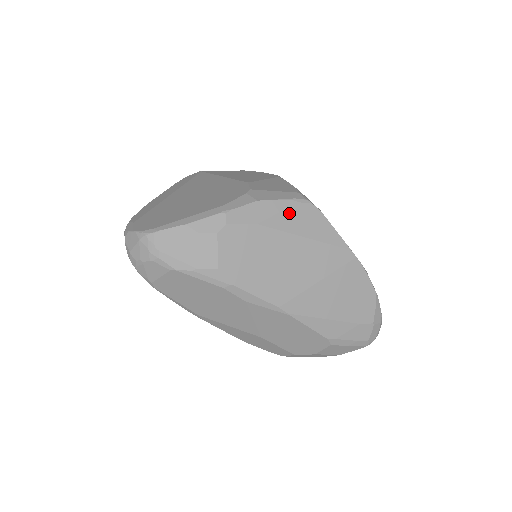
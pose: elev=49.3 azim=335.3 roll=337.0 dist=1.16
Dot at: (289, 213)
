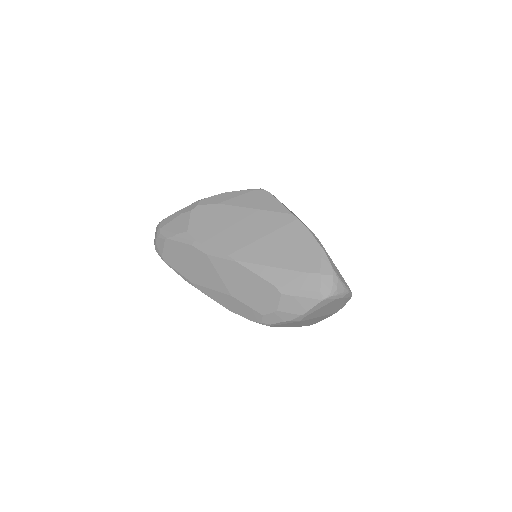
Dot at: (244, 196)
